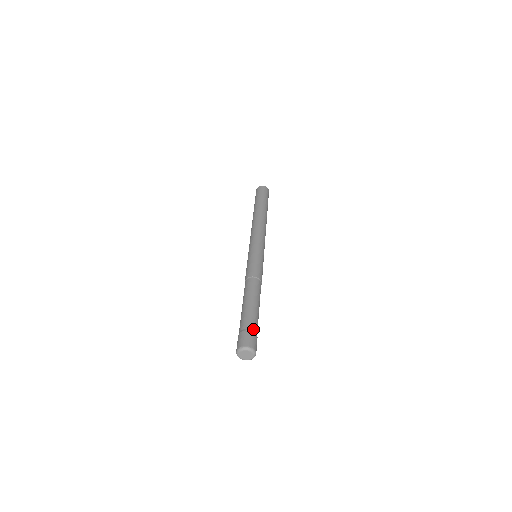
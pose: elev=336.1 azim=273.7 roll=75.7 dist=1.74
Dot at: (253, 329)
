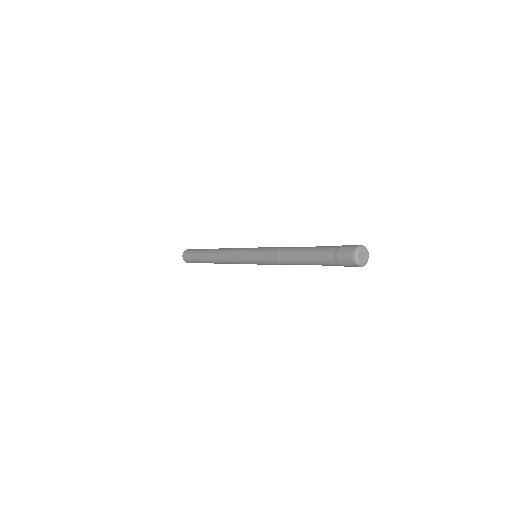
Dot at: occluded
